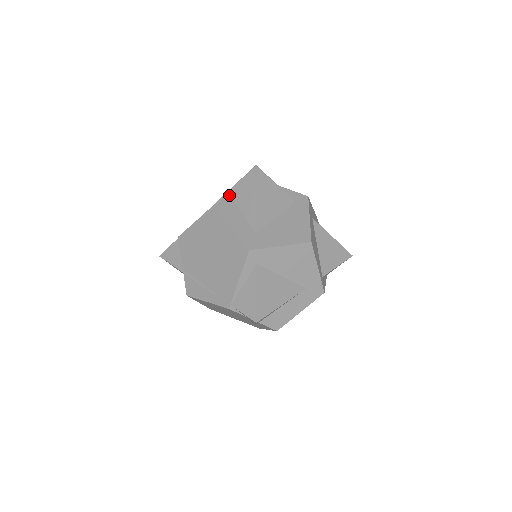
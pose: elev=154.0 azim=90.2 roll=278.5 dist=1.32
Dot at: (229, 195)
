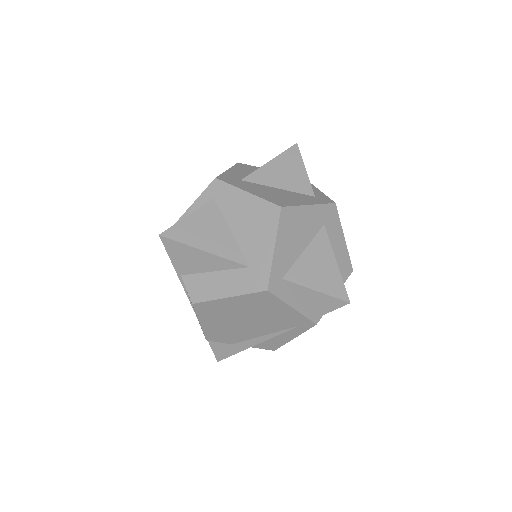
Dot at: occluded
